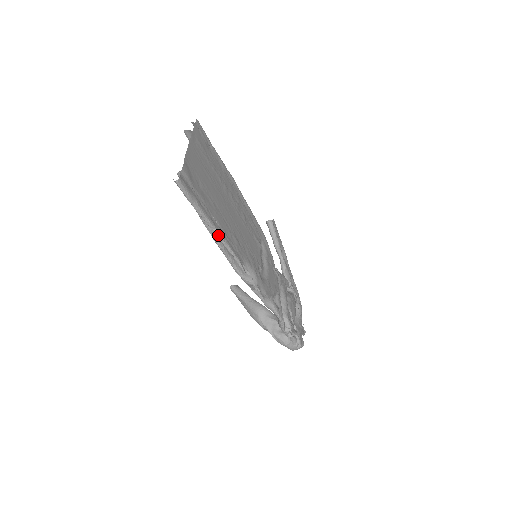
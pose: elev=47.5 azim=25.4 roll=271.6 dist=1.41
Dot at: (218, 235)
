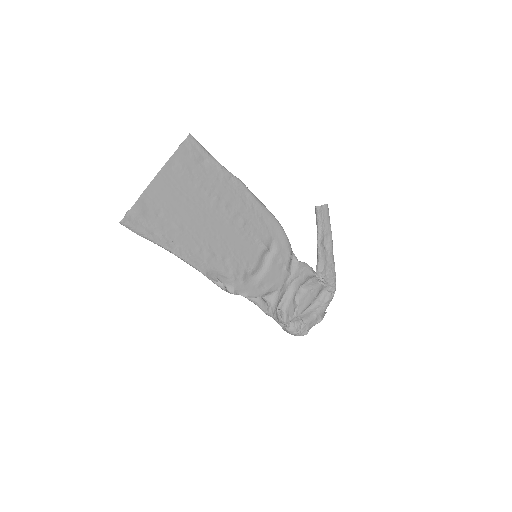
Dot at: (176, 255)
